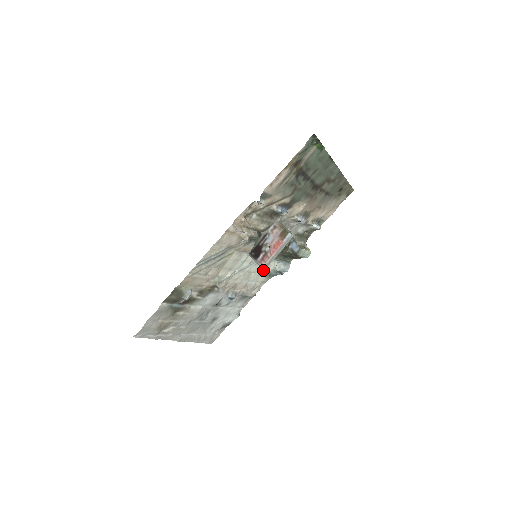
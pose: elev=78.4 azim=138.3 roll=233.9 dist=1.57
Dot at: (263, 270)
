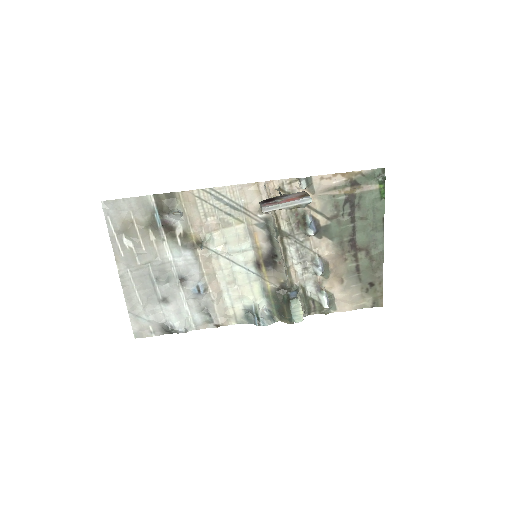
Dot at: (247, 295)
